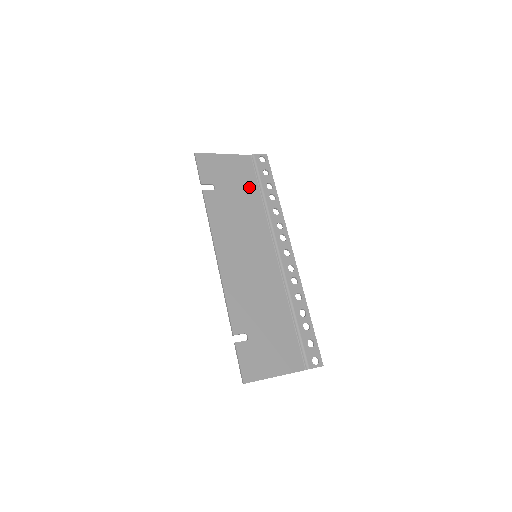
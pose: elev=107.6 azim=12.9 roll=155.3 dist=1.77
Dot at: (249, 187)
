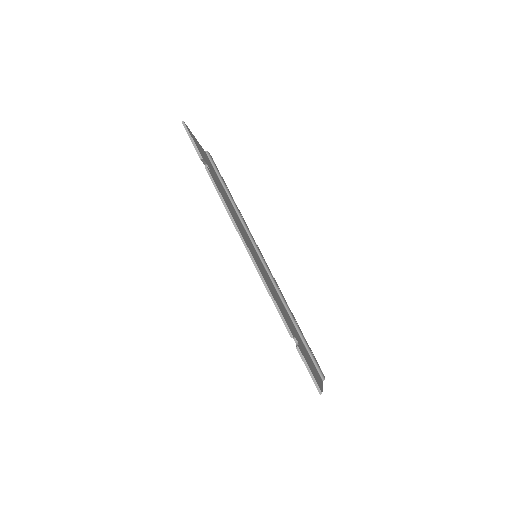
Dot at: occluded
